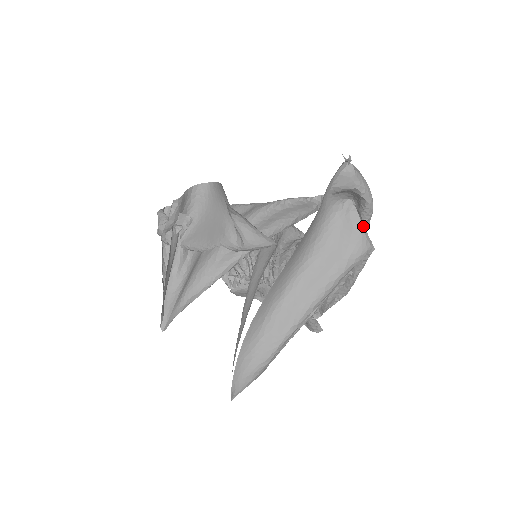
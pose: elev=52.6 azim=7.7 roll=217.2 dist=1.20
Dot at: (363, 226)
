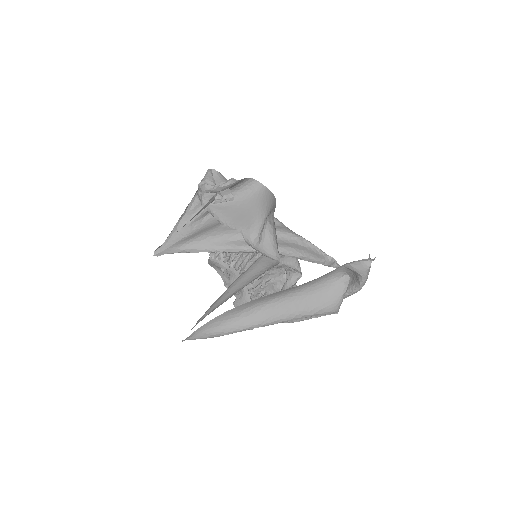
Dot at: (344, 296)
